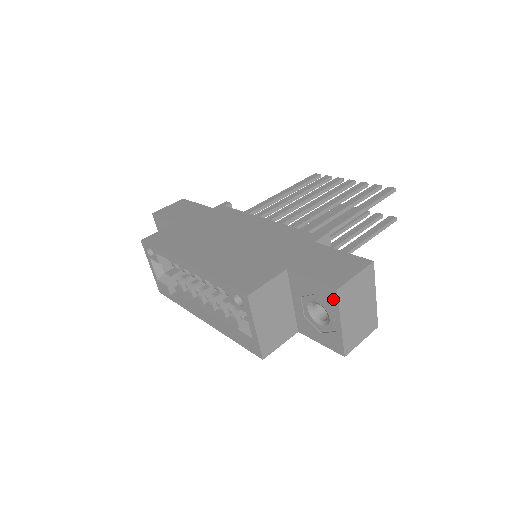
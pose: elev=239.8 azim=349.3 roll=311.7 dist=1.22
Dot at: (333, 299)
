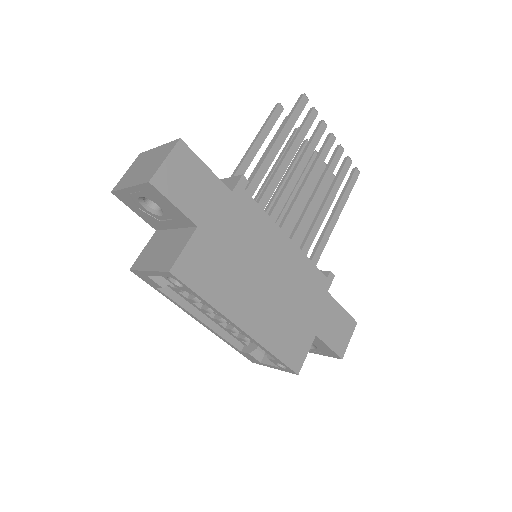
Dot at: (332, 356)
